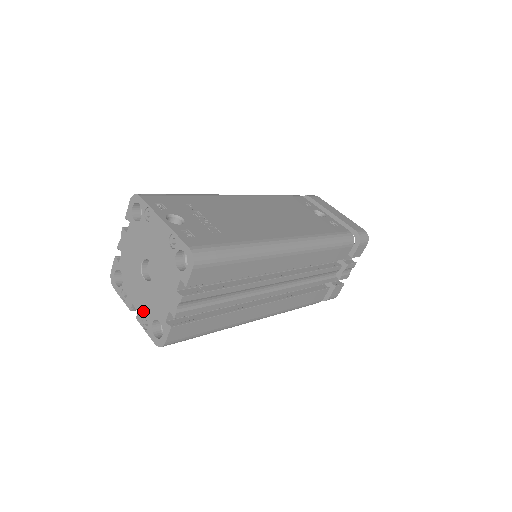
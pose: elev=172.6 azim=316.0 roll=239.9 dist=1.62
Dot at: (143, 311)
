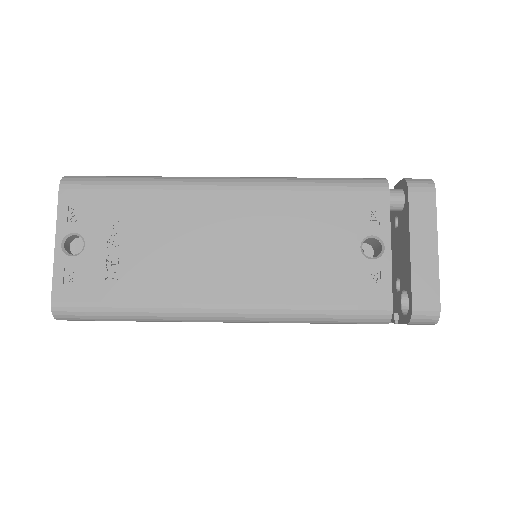
Dot at: occluded
